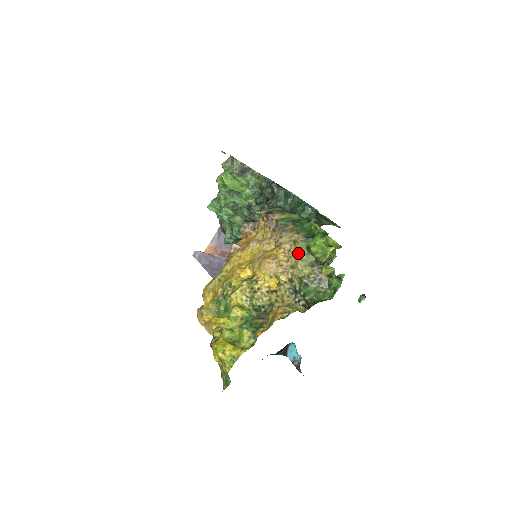
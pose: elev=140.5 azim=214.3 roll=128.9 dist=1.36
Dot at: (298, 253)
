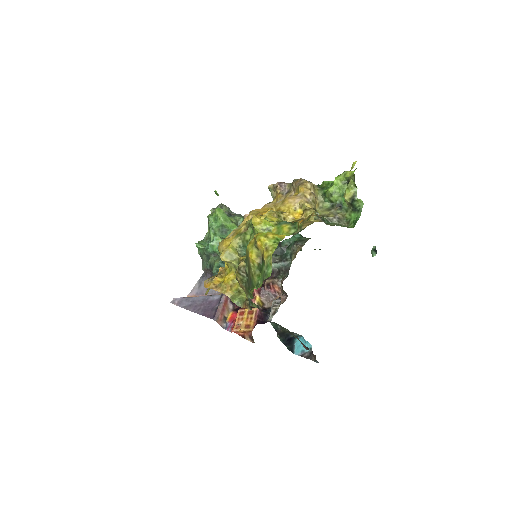
Dot at: (316, 198)
